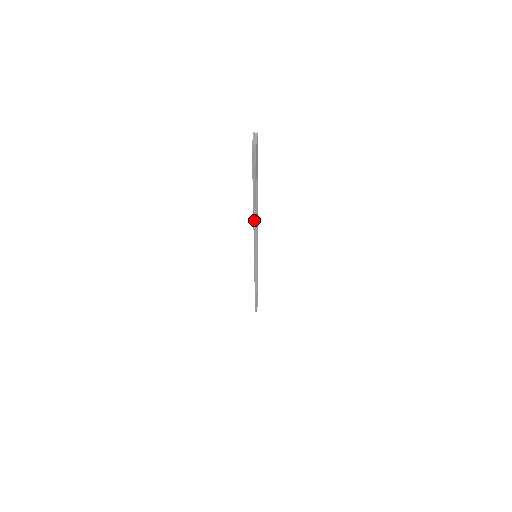
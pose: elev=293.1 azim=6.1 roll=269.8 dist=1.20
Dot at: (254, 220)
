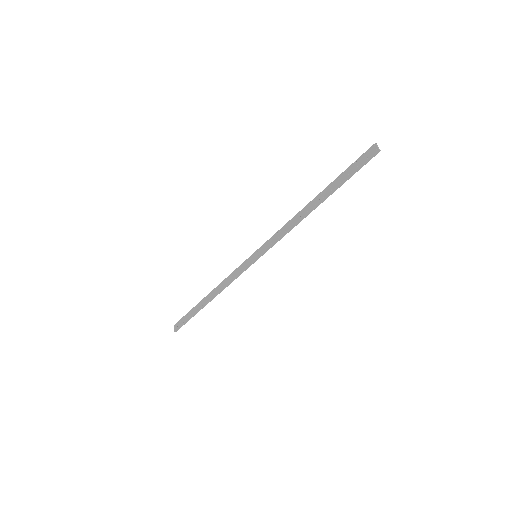
Dot at: (306, 215)
